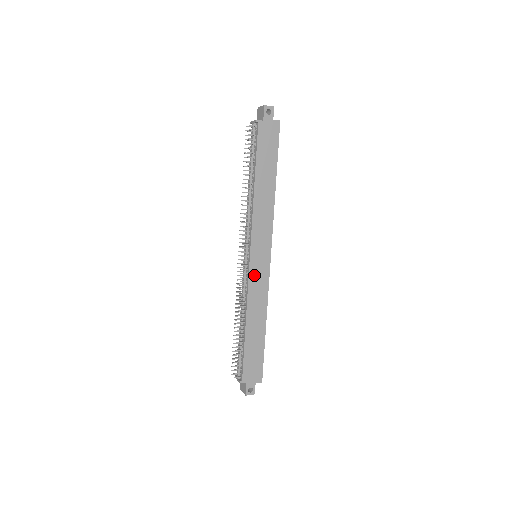
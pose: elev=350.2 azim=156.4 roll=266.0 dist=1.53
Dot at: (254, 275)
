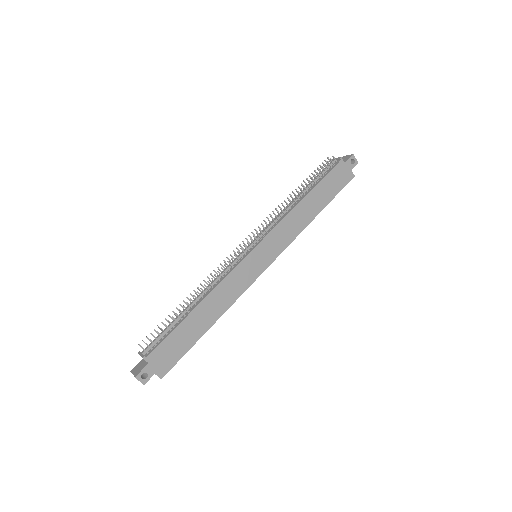
Dot at: (244, 267)
